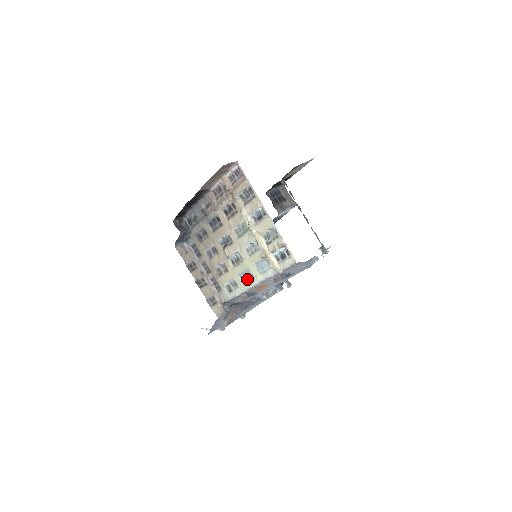
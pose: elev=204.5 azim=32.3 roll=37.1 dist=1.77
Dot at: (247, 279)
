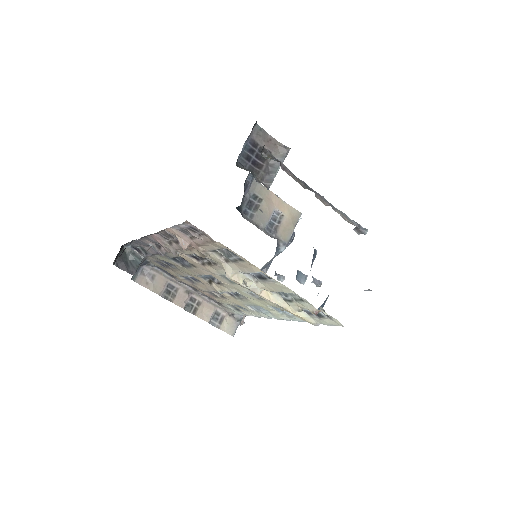
Dot at: (261, 311)
